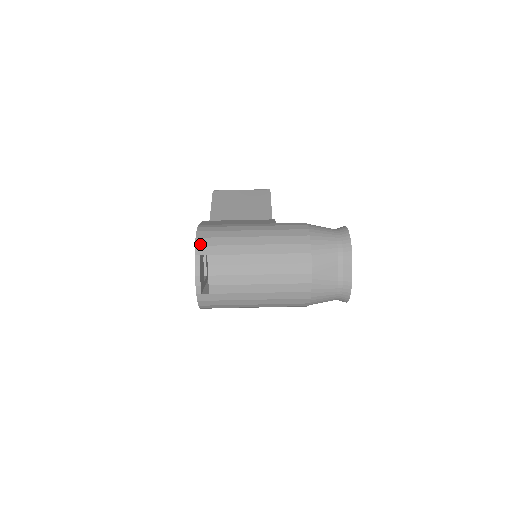
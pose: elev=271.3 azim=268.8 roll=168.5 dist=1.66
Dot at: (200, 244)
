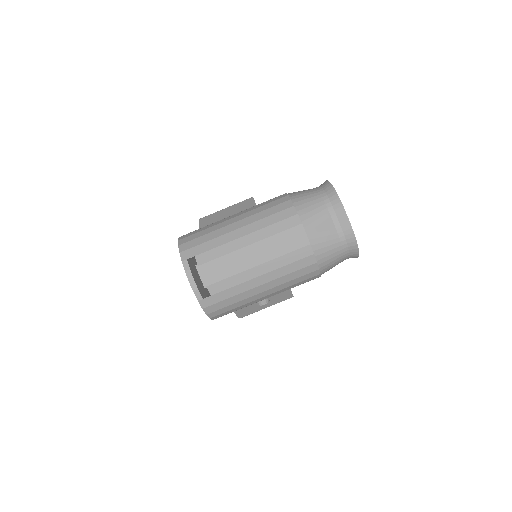
Dot at: (184, 249)
